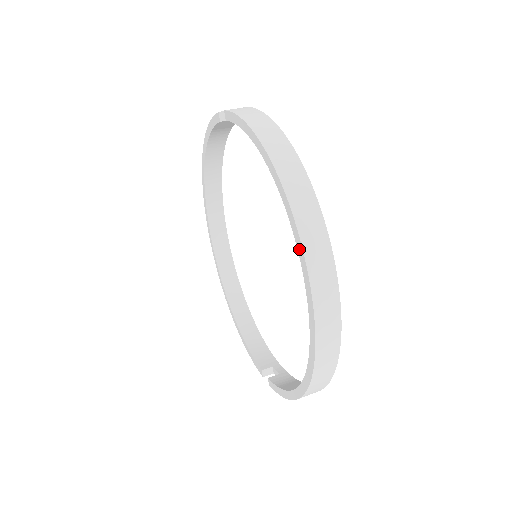
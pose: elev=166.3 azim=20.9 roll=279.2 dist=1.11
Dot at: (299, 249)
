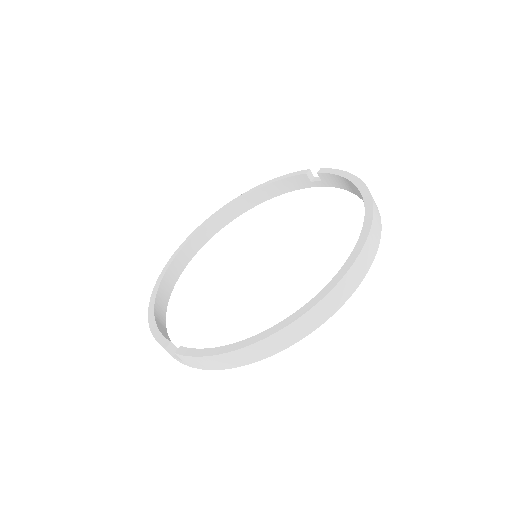
Dot at: (365, 229)
